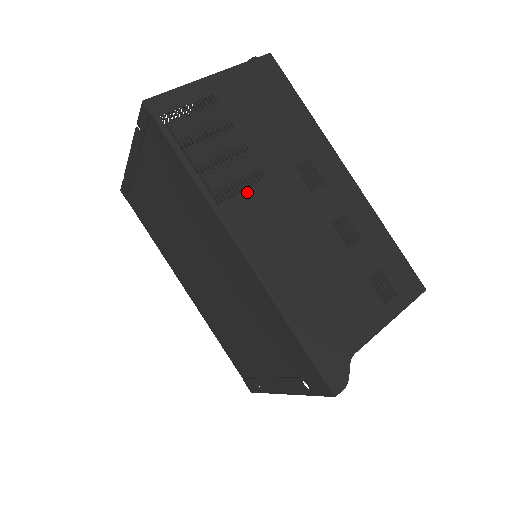
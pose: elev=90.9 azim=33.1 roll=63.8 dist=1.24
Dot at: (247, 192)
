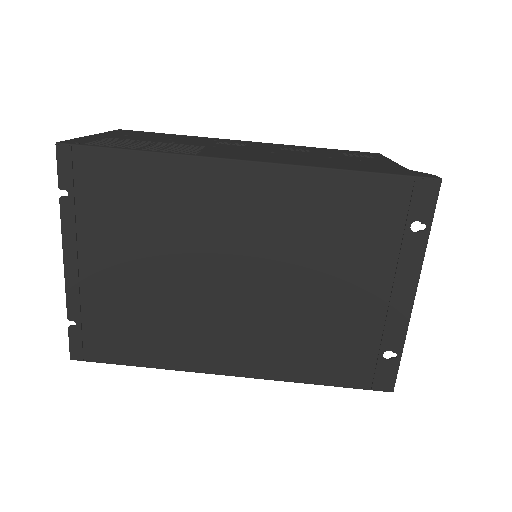
Dot at: (205, 150)
